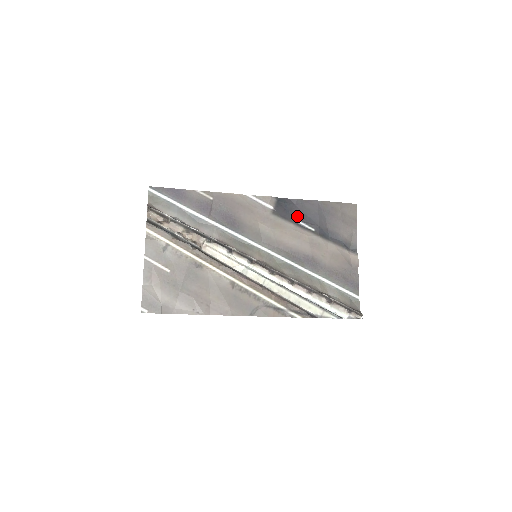
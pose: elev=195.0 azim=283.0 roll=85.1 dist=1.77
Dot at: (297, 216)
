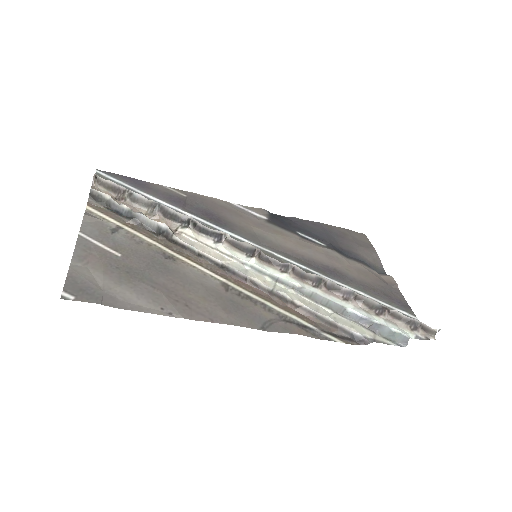
Dot at: (299, 230)
